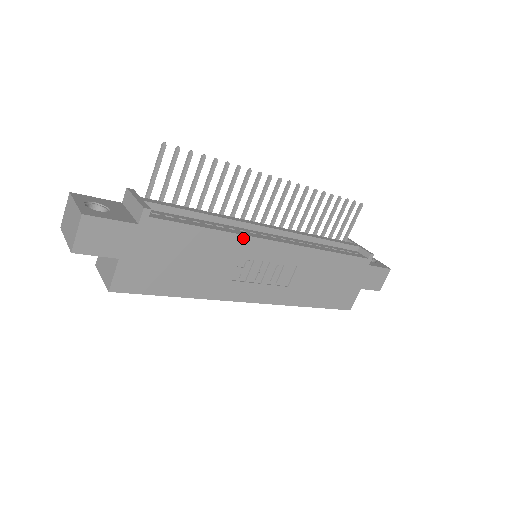
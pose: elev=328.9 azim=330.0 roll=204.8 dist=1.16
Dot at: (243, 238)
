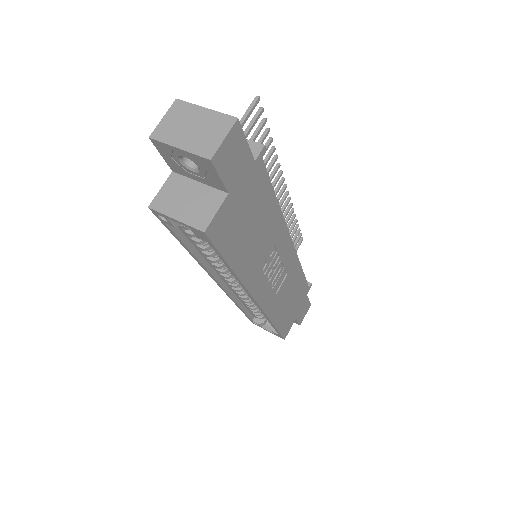
Dot at: (283, 224)
